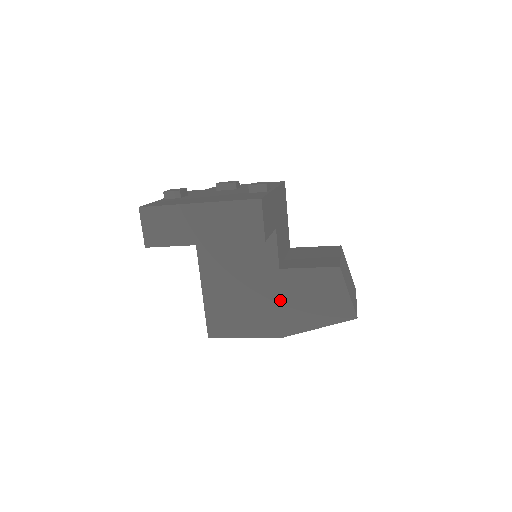
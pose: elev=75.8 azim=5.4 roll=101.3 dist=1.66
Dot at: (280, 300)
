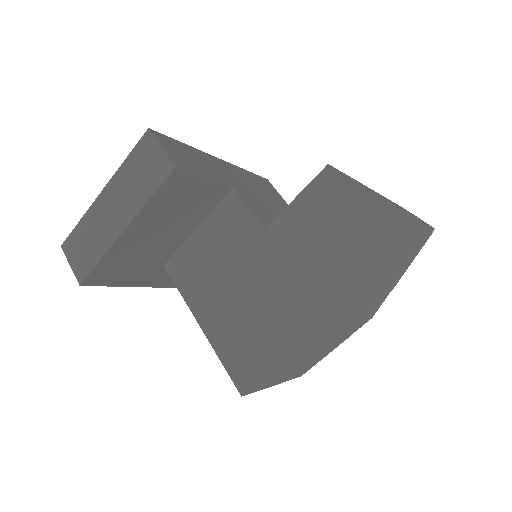
Dot at: (290, 269)
